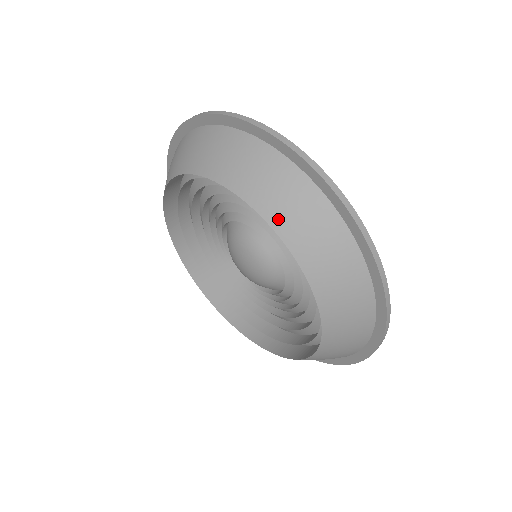
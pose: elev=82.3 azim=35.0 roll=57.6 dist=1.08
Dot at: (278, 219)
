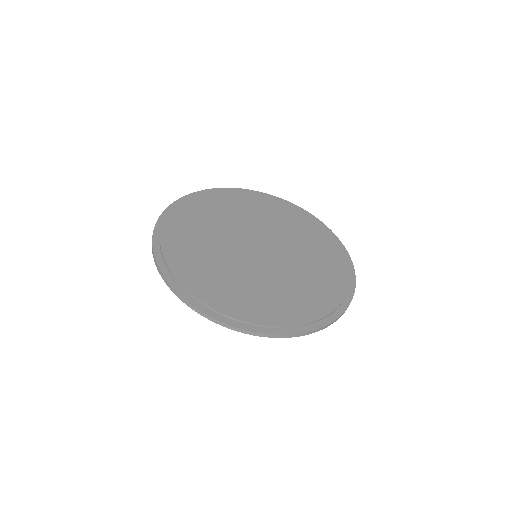
Dot at: occluded
